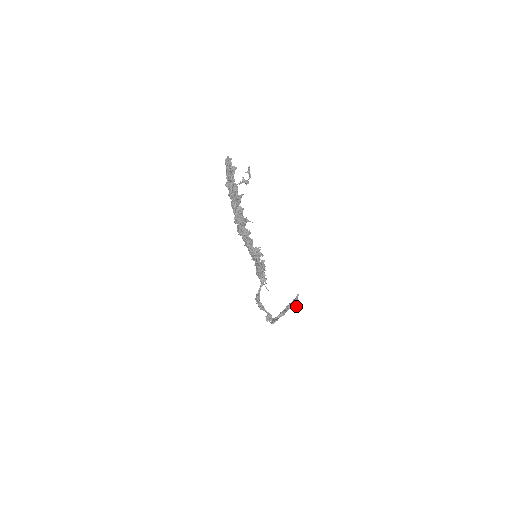
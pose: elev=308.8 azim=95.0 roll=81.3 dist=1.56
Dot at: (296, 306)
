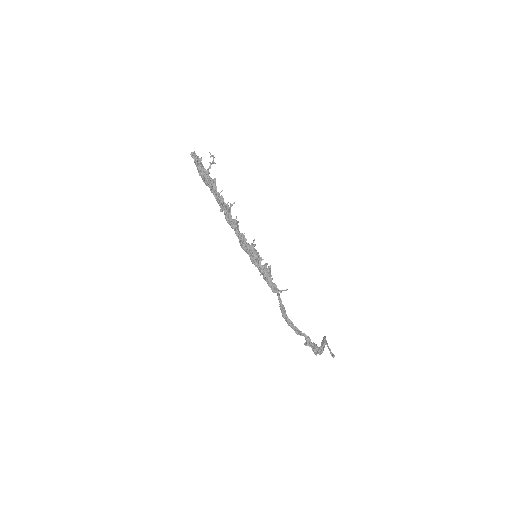
Dot at: (332, 354)
